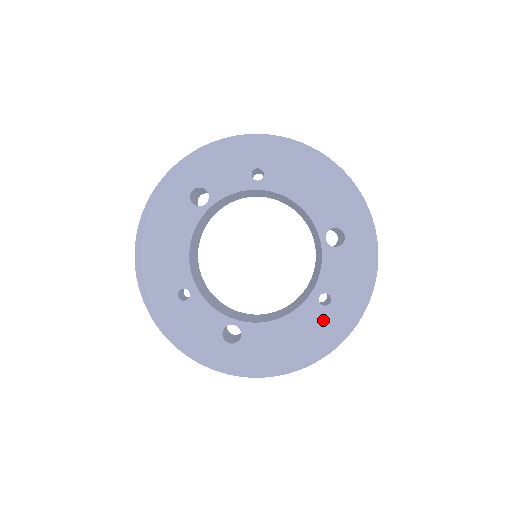
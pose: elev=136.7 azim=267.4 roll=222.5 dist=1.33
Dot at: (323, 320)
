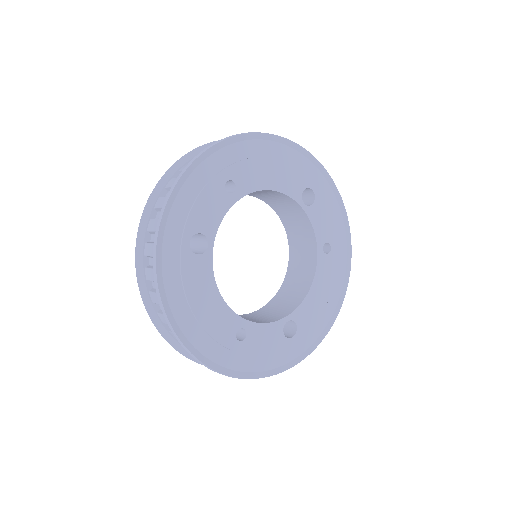
Dot at: (334, 264)
